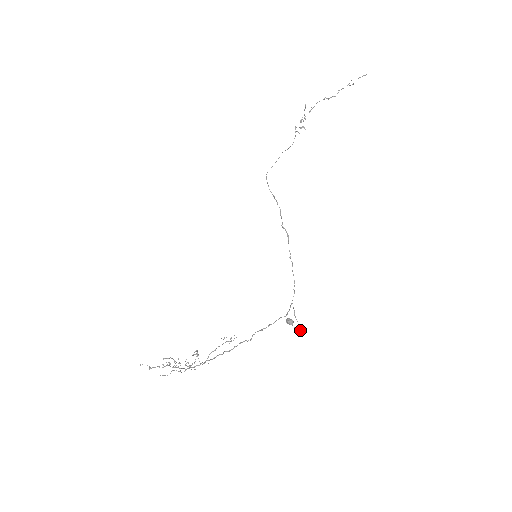
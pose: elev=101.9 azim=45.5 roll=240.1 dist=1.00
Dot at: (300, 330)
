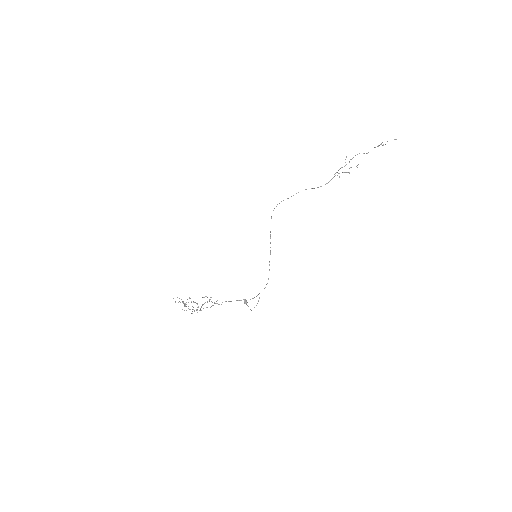
Dot at: occluded
